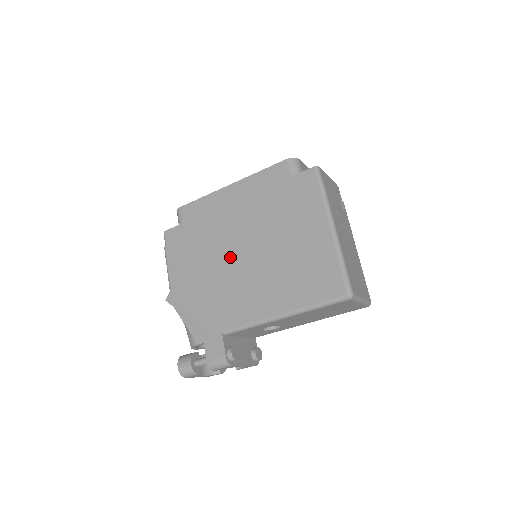
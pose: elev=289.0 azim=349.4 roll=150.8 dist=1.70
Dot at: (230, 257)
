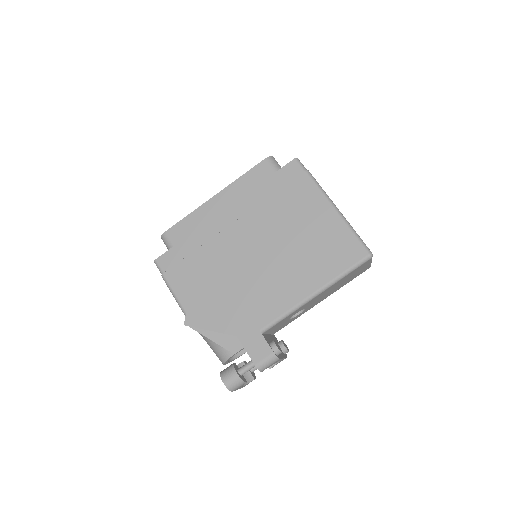
Dot at: (241, 260)
